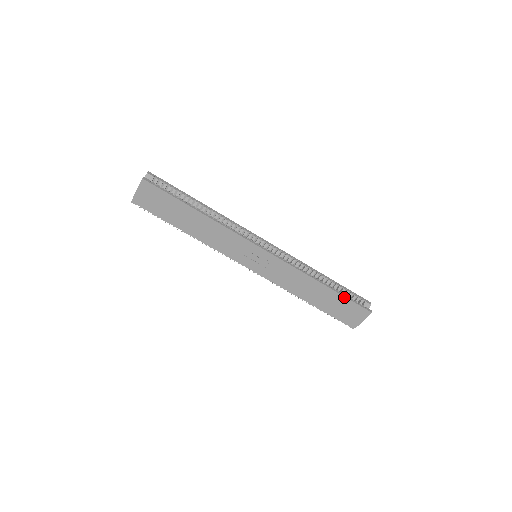
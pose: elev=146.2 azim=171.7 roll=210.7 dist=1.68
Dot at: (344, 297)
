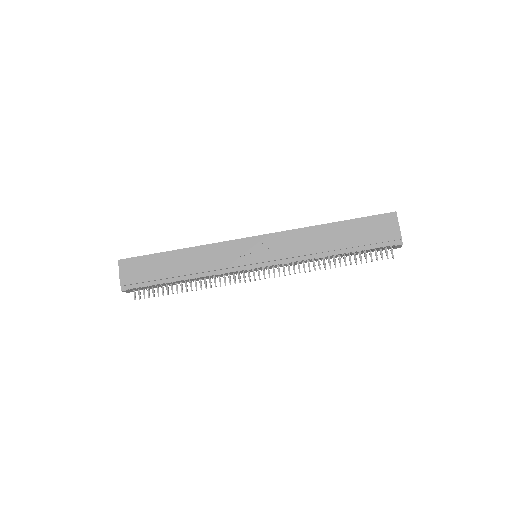
Dot at: (357, 219)
